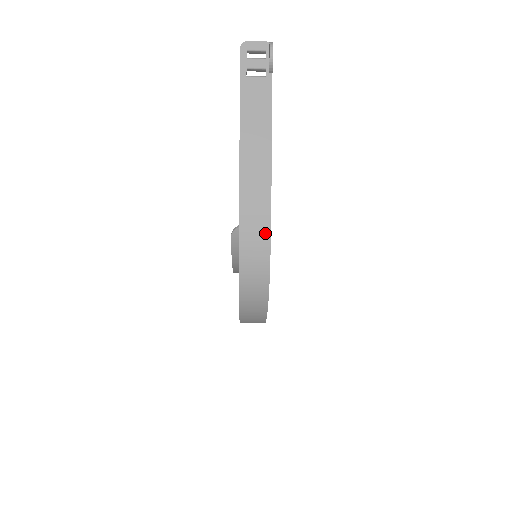
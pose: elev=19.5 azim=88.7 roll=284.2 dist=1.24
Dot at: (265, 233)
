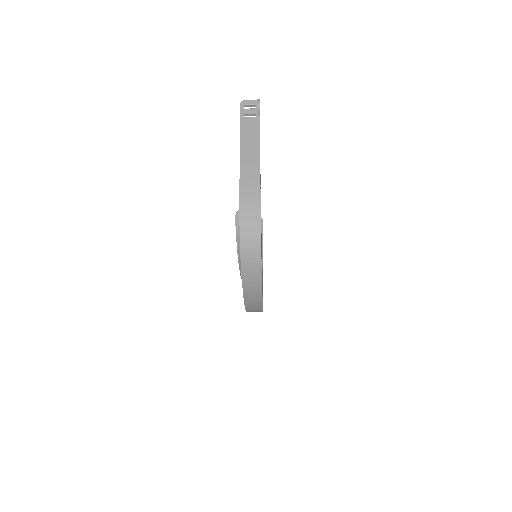
Dot at: (257, 201)
